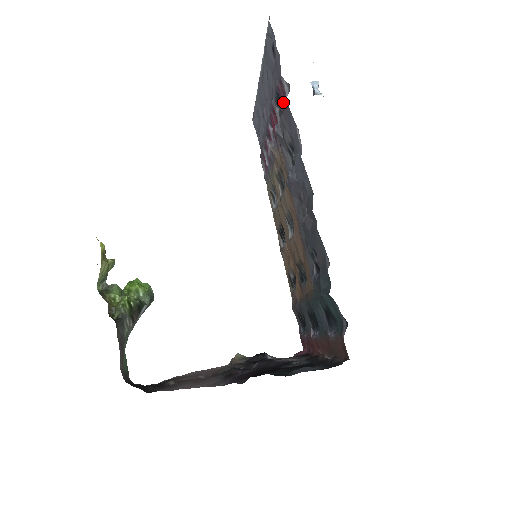
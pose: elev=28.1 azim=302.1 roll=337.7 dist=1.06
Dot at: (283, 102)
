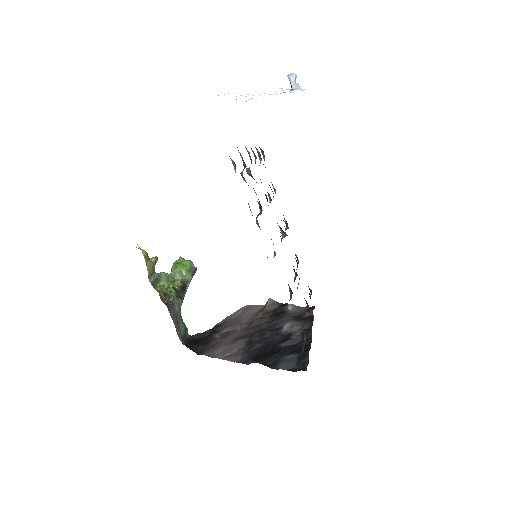
Dot at: occluded
